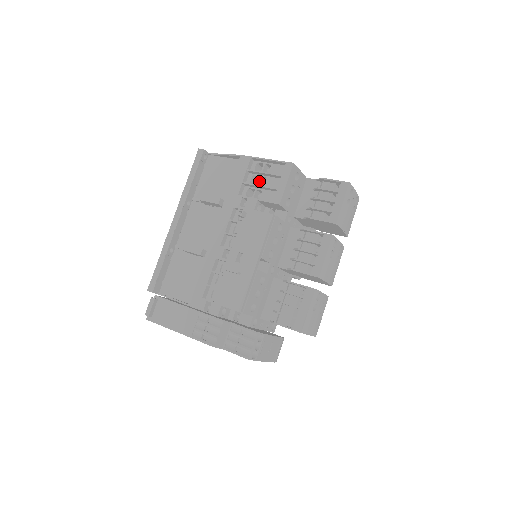
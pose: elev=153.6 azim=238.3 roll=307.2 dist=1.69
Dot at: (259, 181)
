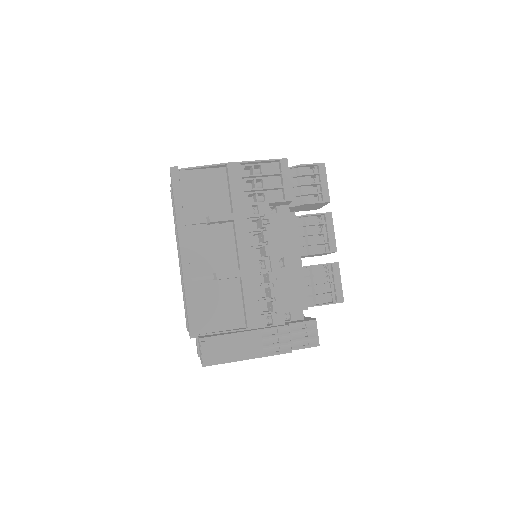
Dot at: (256, 184)
